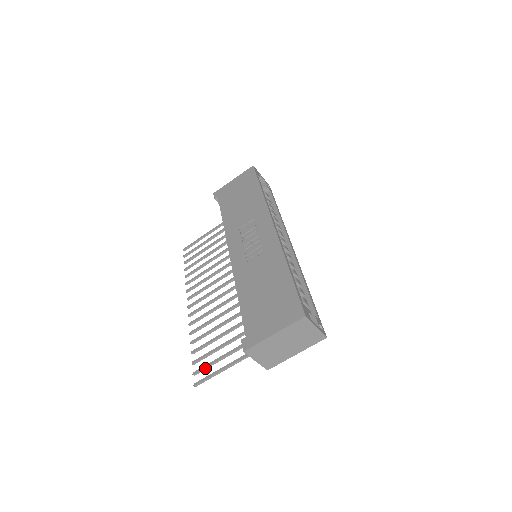
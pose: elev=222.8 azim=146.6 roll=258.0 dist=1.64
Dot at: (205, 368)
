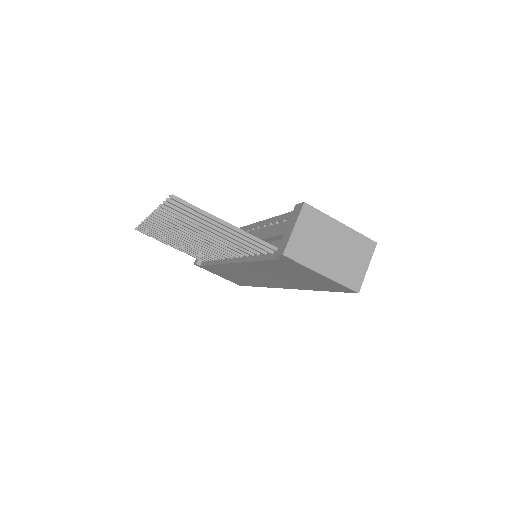
Dot at: (188, 209)
